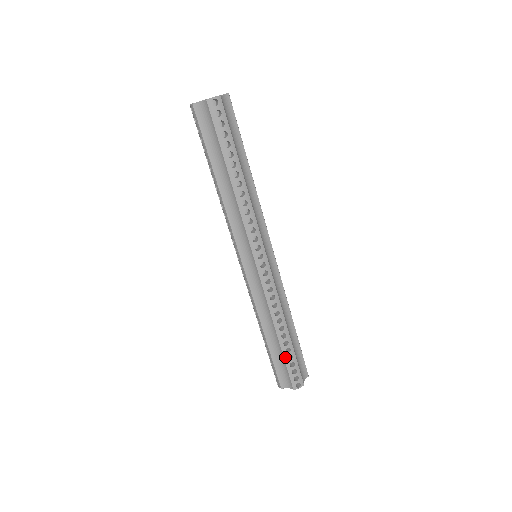
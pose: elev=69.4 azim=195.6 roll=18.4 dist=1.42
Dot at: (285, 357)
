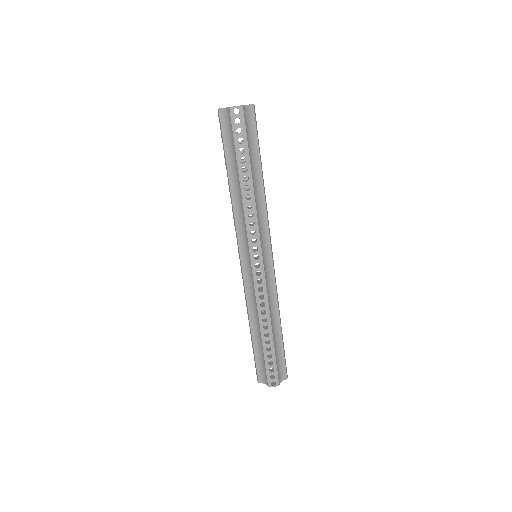
Dot at: (265, 354)
